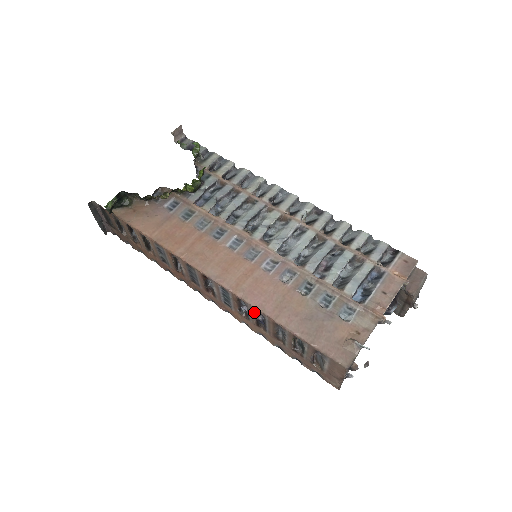
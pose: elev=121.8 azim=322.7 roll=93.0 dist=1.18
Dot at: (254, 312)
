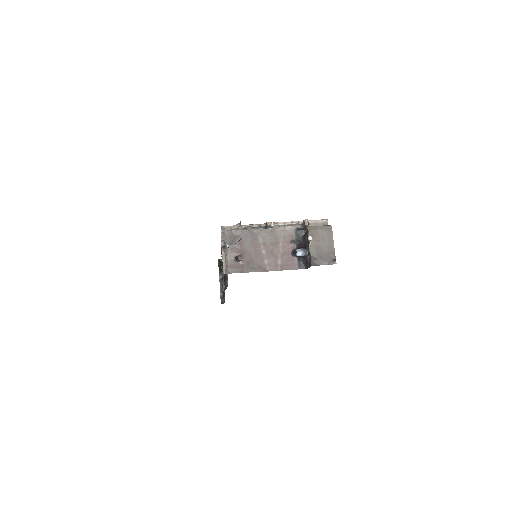
Dot at: occluded
